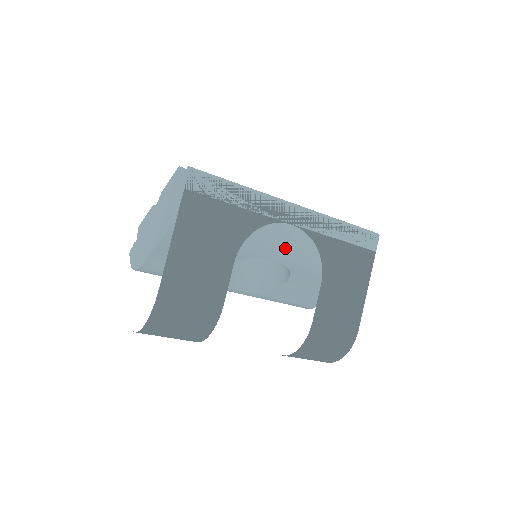
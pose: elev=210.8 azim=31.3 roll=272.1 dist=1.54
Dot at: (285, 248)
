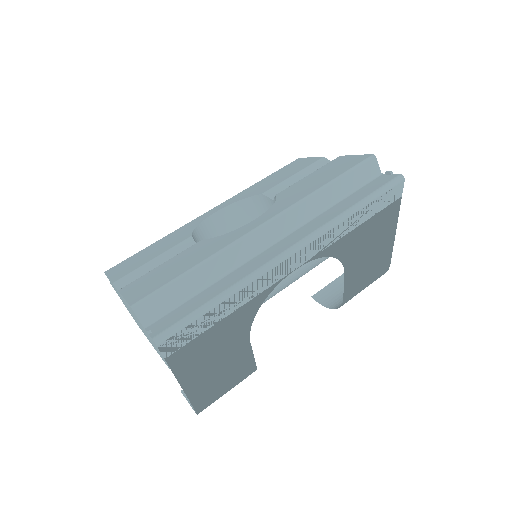
Dot at: occluded
